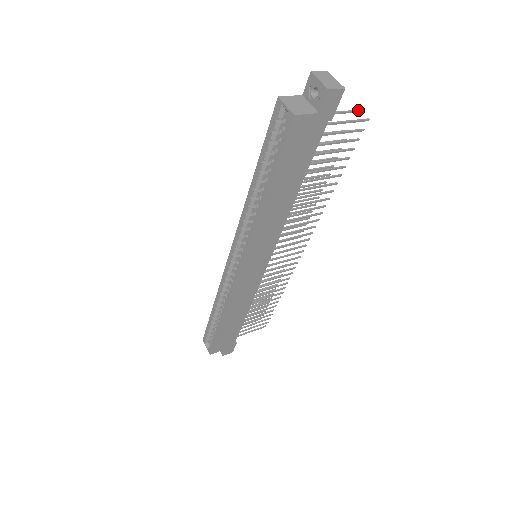
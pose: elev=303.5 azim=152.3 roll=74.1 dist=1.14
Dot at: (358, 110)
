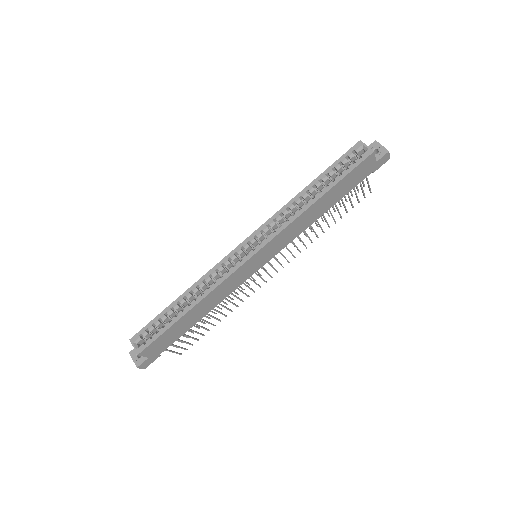
Dot at: occluded
